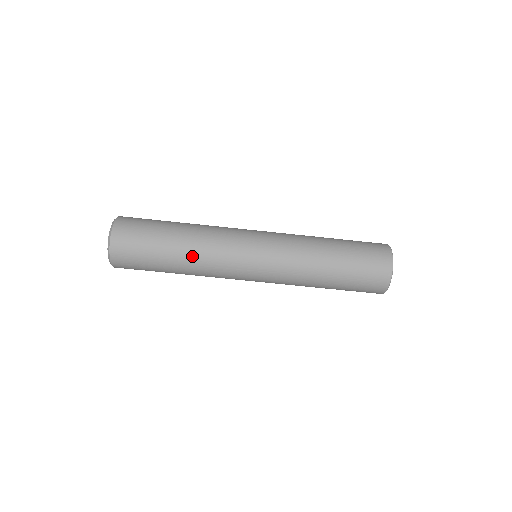
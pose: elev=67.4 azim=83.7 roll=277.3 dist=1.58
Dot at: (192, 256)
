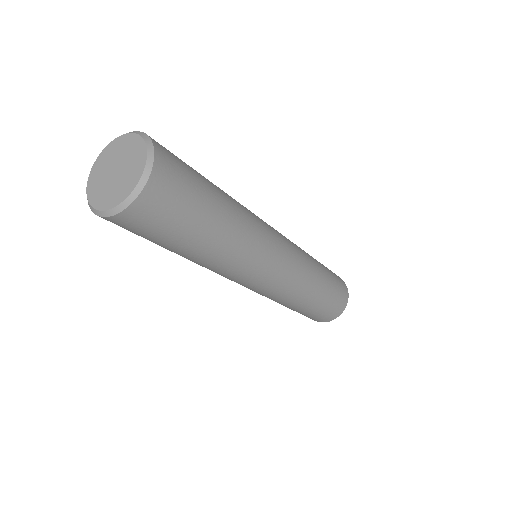
Dot at: (197, 263)
